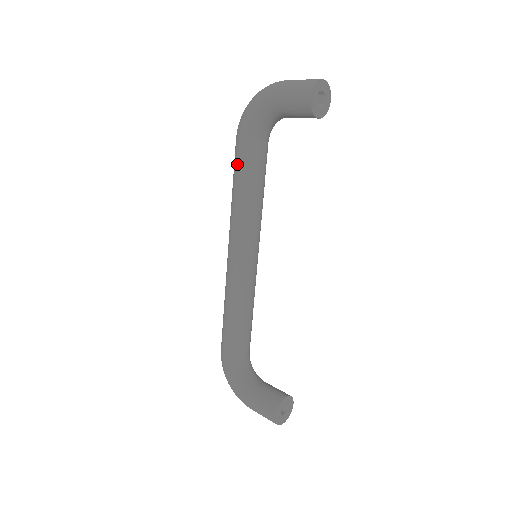
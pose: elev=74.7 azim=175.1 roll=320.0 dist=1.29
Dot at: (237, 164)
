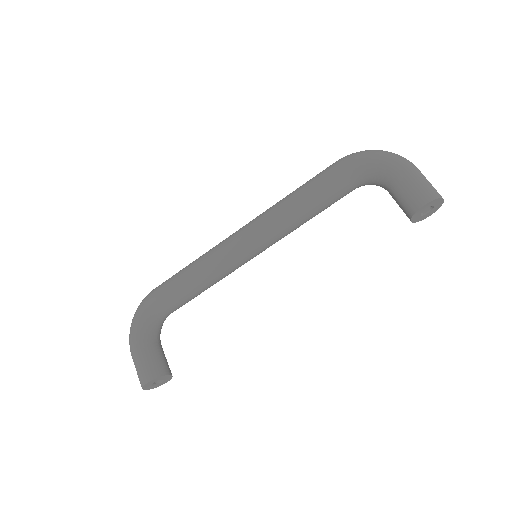
Dot at: (318, 181)
